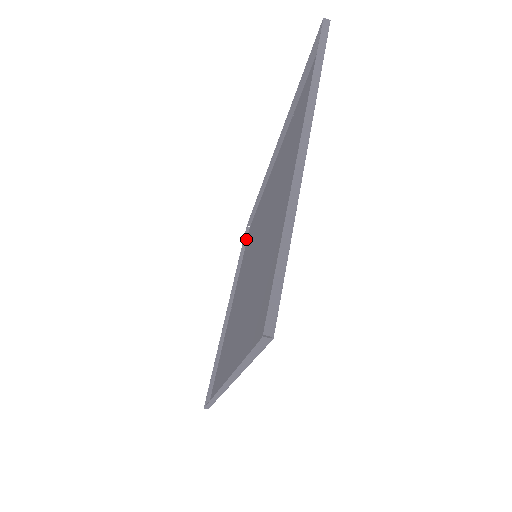
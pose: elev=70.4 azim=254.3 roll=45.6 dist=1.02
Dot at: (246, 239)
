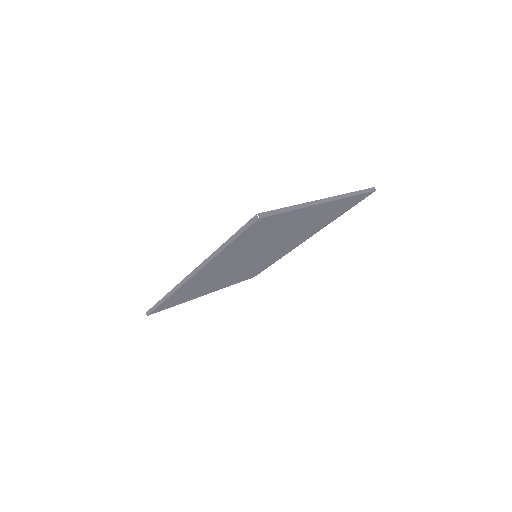
Dot at: (247, 279)
